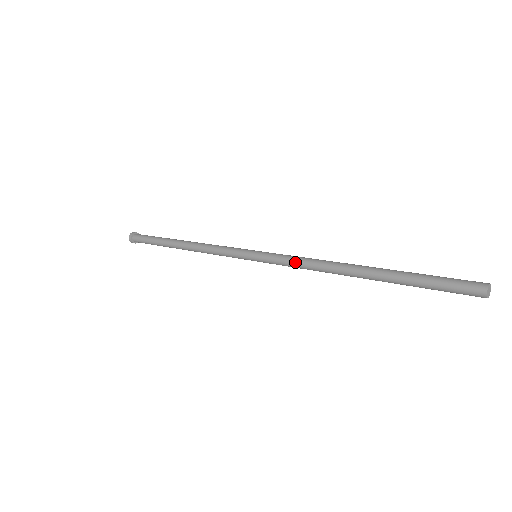
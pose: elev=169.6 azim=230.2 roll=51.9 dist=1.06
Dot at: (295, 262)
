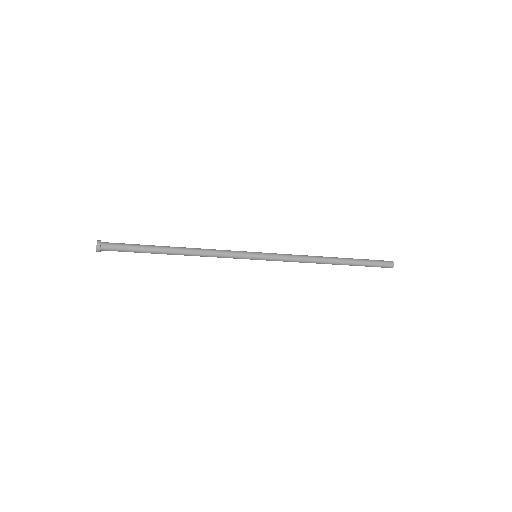
Dot at: (292, 256)
